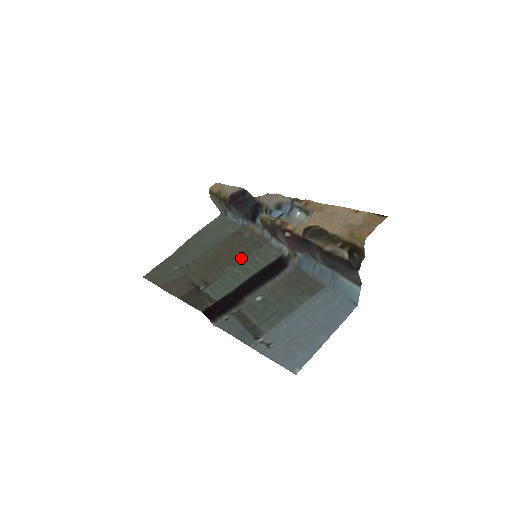
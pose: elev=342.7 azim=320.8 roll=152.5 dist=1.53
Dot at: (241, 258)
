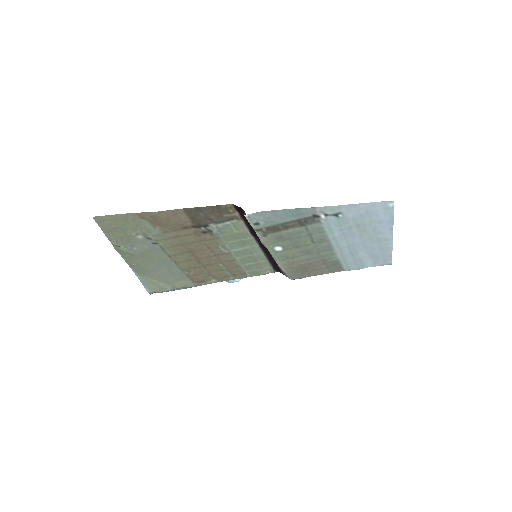
Dot at: (230, 260)
